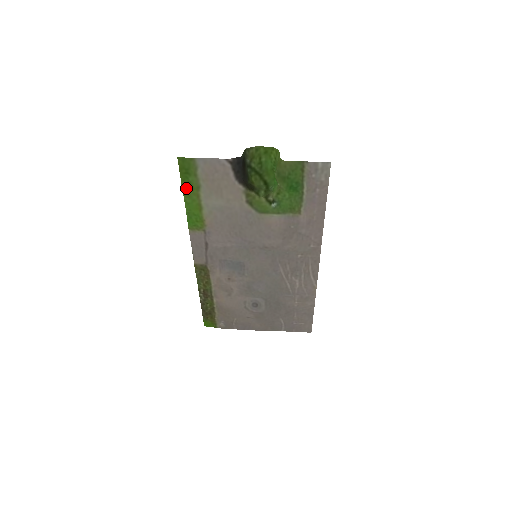
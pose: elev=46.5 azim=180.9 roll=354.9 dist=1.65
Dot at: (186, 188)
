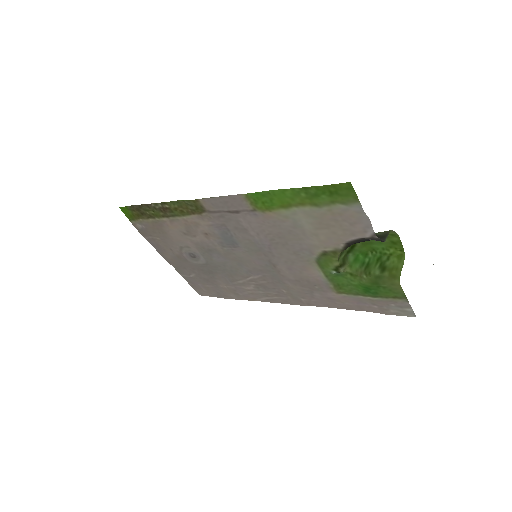
Dot at: (306, 191)
